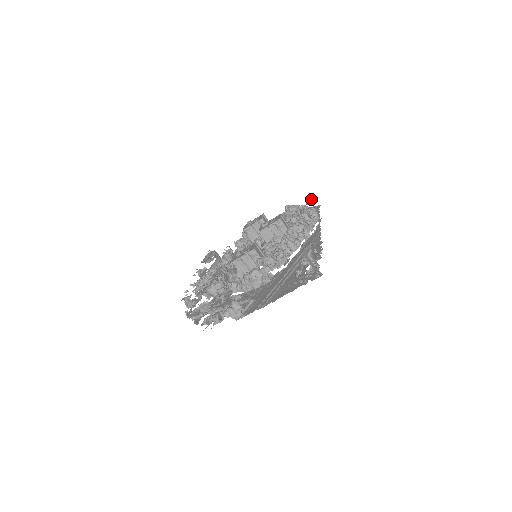
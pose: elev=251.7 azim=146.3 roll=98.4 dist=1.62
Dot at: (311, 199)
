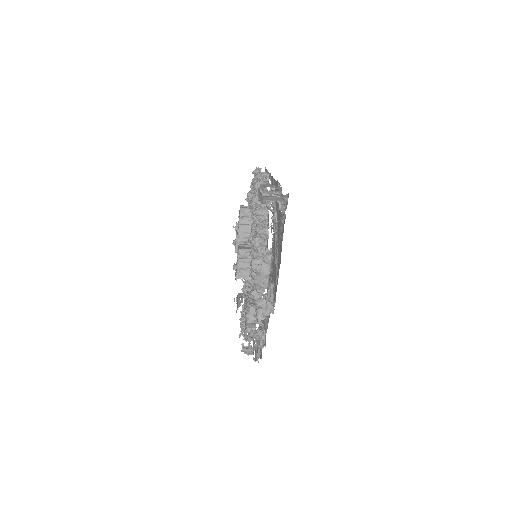
Dot at: (255, 172)
